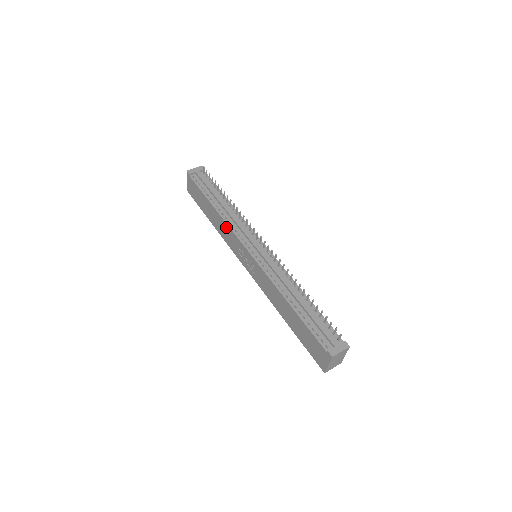
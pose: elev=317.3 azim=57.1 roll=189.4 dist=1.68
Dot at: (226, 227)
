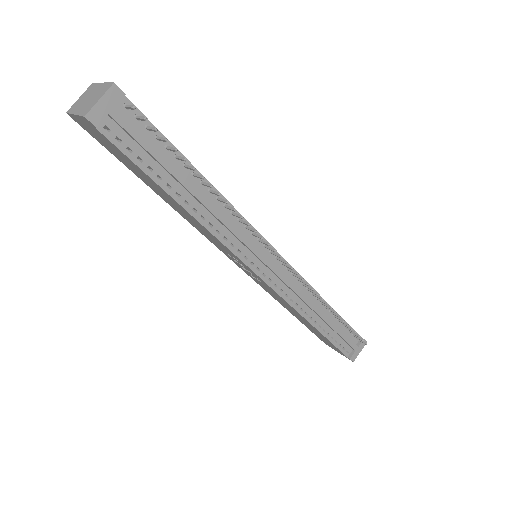
Dot at: (210, 234)
